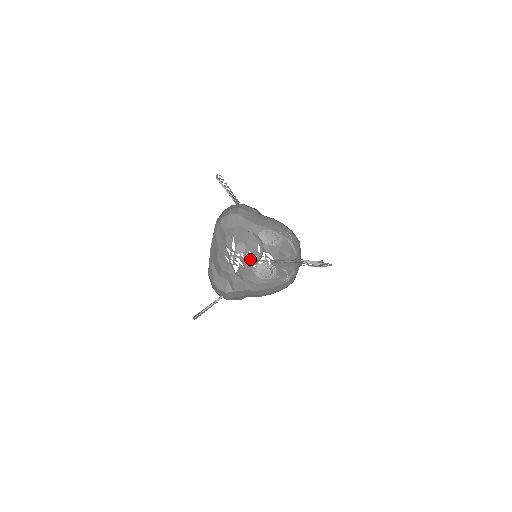
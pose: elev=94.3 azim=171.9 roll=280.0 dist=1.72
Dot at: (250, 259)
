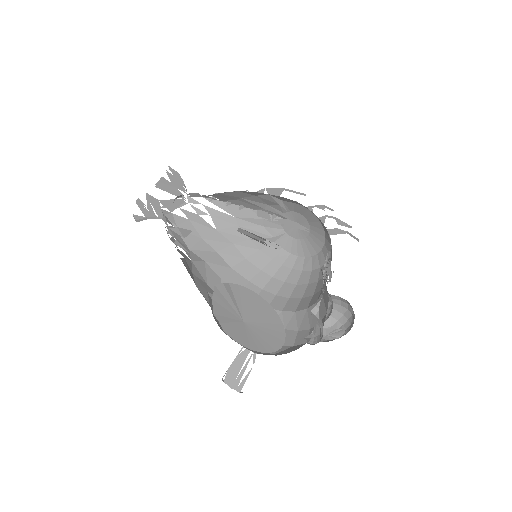
Dot at: (167, 203)
